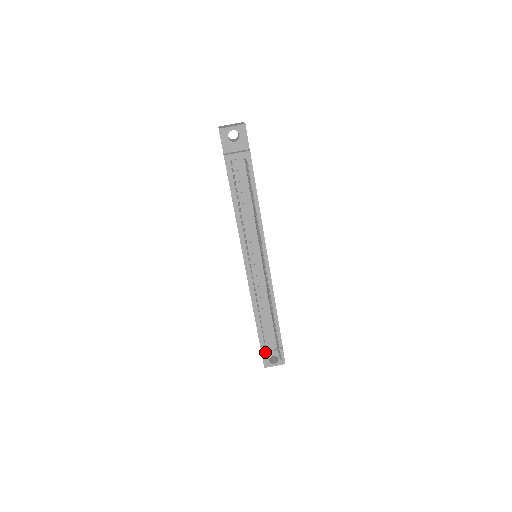
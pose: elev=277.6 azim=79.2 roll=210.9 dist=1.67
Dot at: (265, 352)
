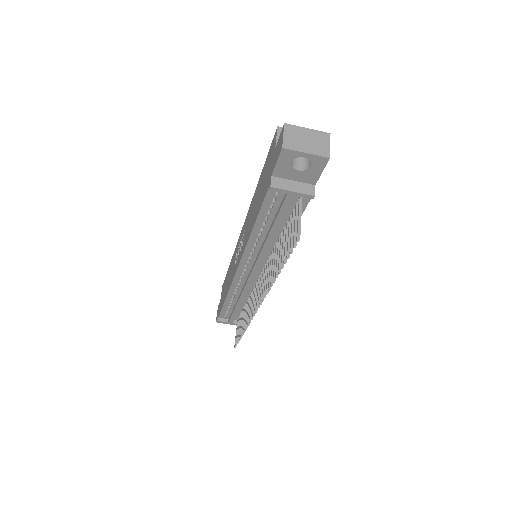
Dot at: (222, 321)
